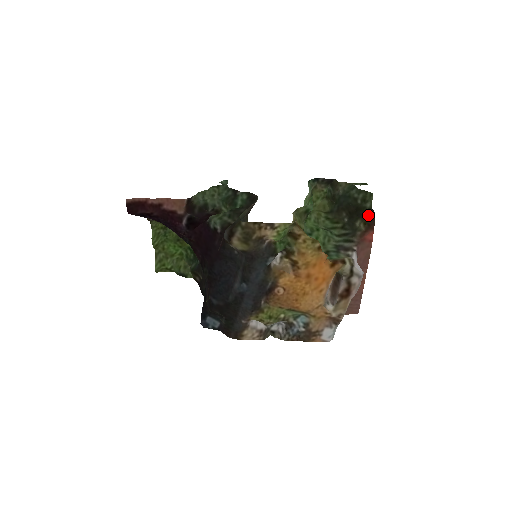
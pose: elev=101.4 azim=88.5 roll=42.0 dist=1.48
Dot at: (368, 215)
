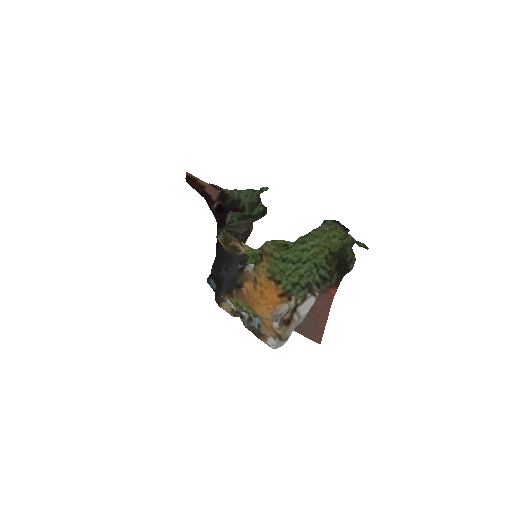
Dot at: (340, 274)
